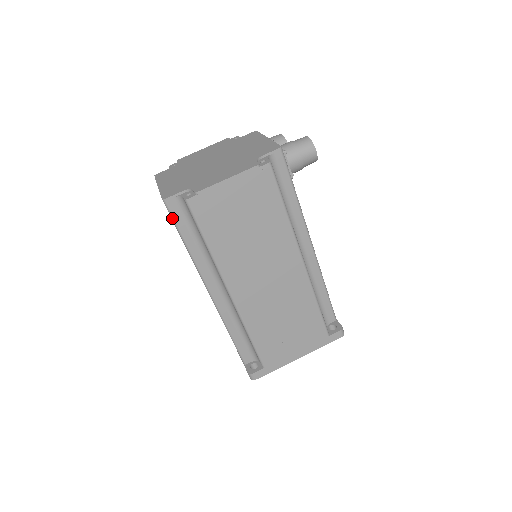
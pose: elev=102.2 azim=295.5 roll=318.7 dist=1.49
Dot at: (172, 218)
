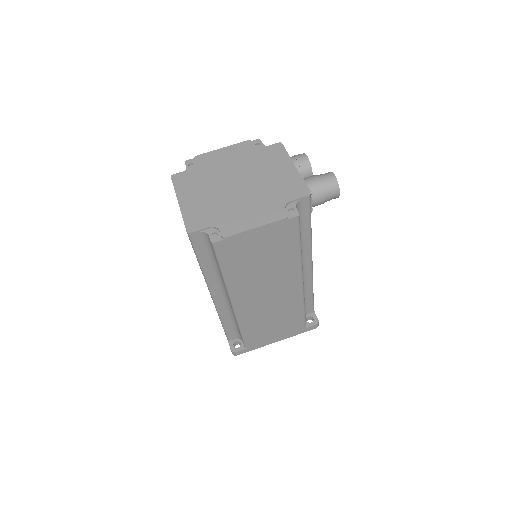
Dot at: (193, 246)
